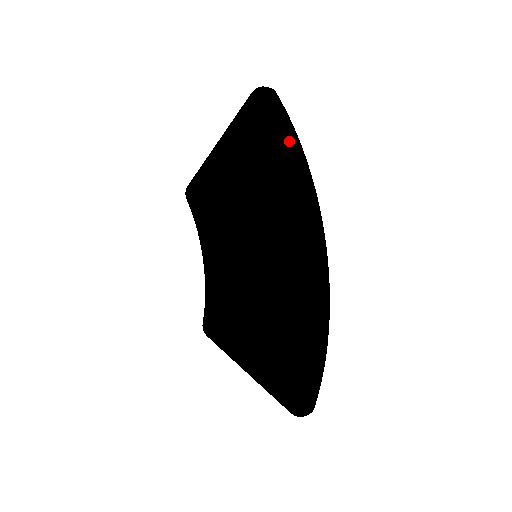
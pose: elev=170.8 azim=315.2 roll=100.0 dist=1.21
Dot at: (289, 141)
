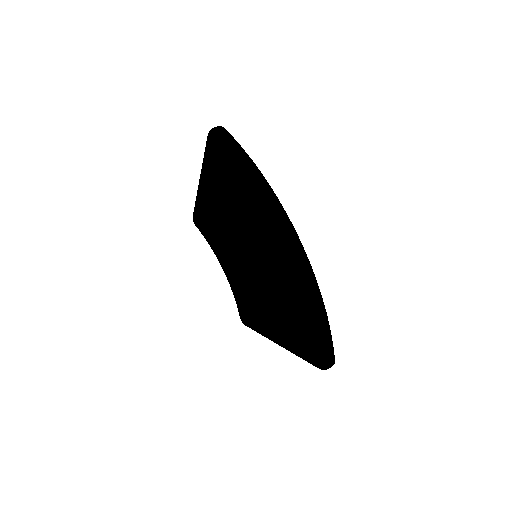
Dot at: (244, 165)
